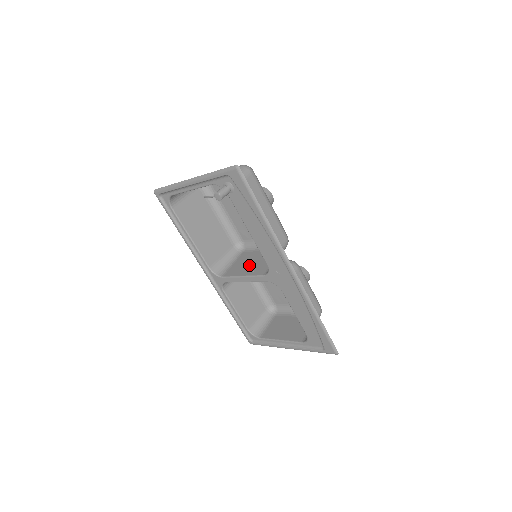
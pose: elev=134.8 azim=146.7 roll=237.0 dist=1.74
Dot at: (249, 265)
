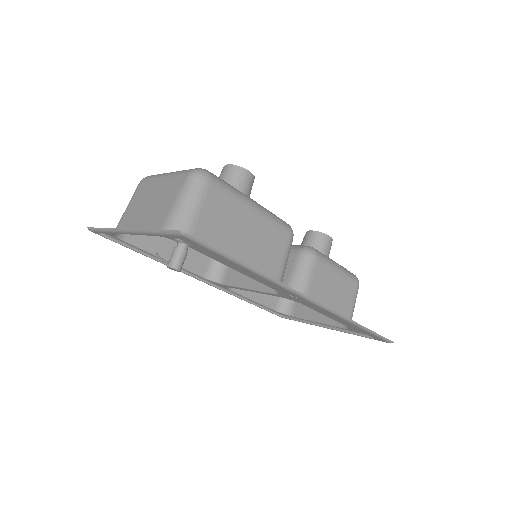
Dot at: occluded
